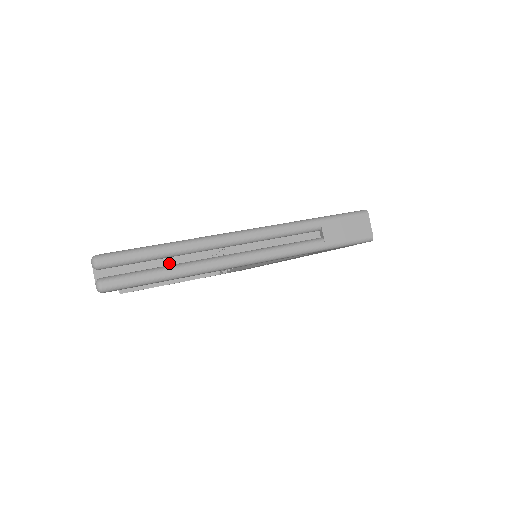
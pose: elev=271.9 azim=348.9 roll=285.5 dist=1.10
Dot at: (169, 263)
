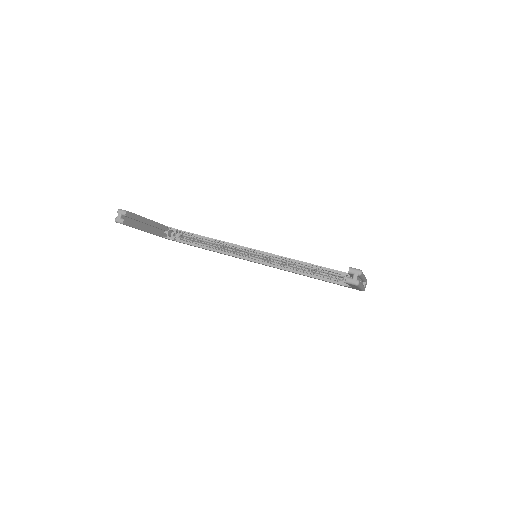
Dot at: occluded
